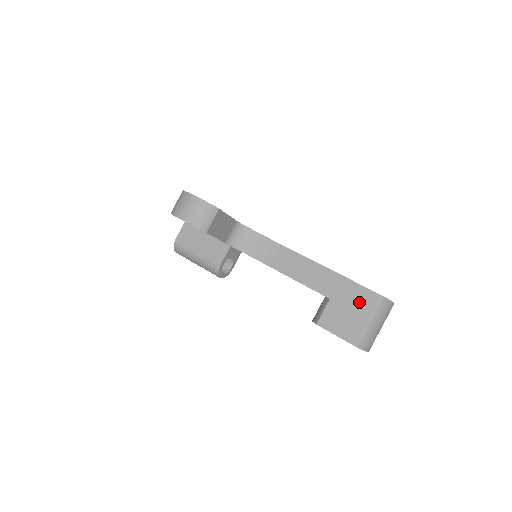
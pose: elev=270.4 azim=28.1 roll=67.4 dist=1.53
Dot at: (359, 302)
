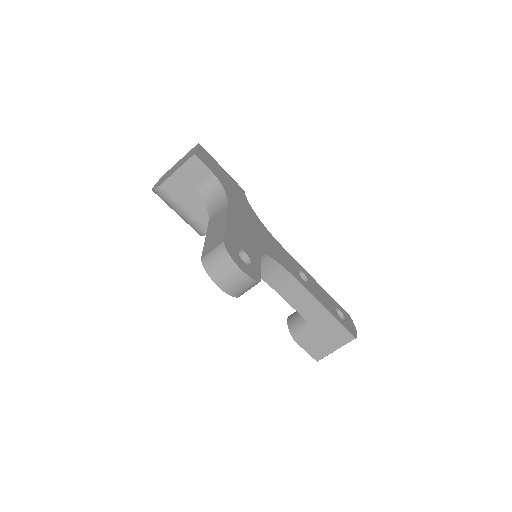
Dot at: (335, 337)
